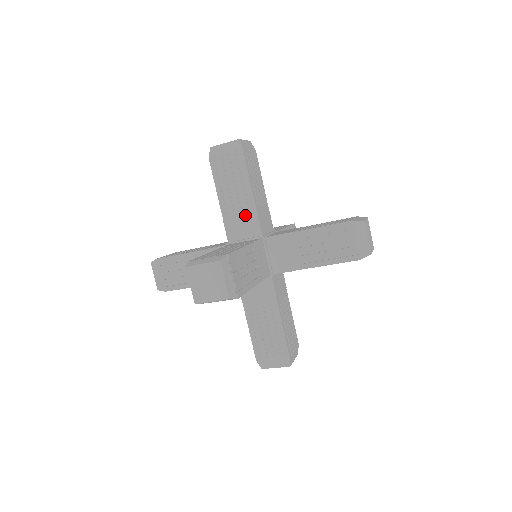
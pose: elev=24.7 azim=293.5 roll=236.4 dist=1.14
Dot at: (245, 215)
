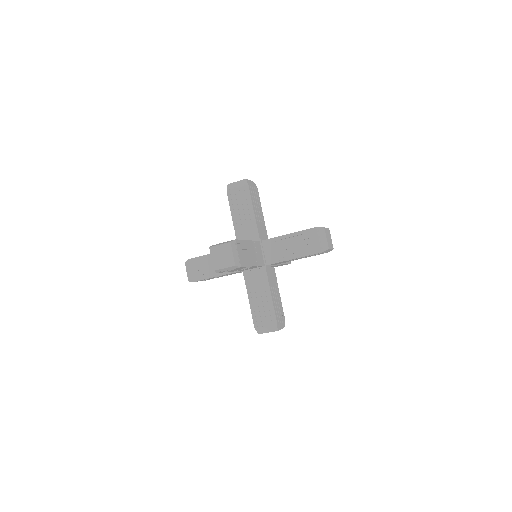
Dot at: (249, 227)
